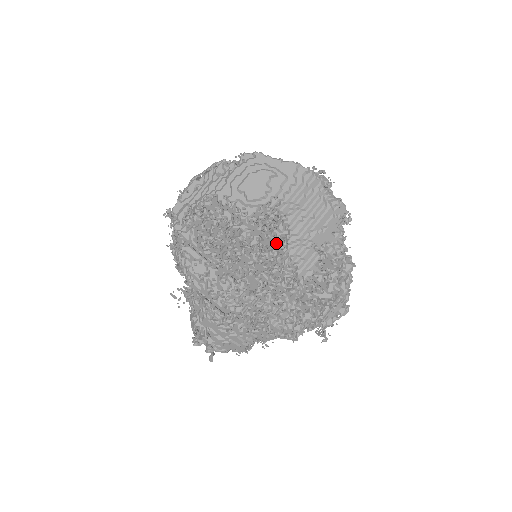
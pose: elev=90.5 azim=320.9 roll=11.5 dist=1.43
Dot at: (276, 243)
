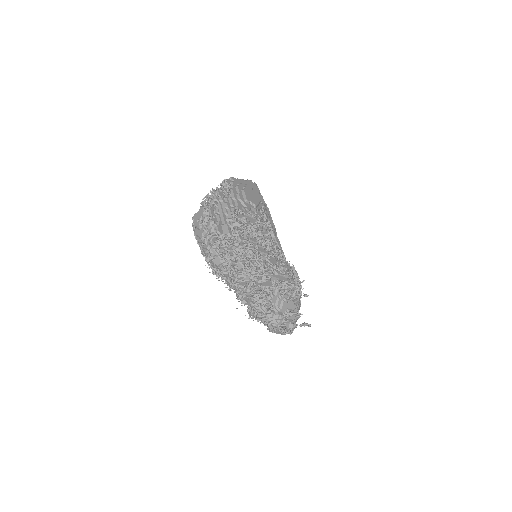
Dot at: occluded
